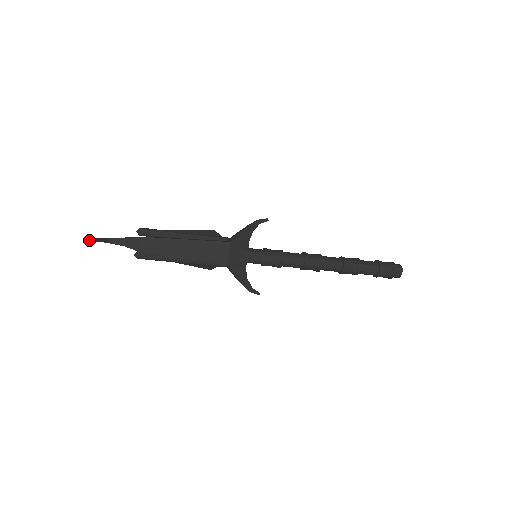
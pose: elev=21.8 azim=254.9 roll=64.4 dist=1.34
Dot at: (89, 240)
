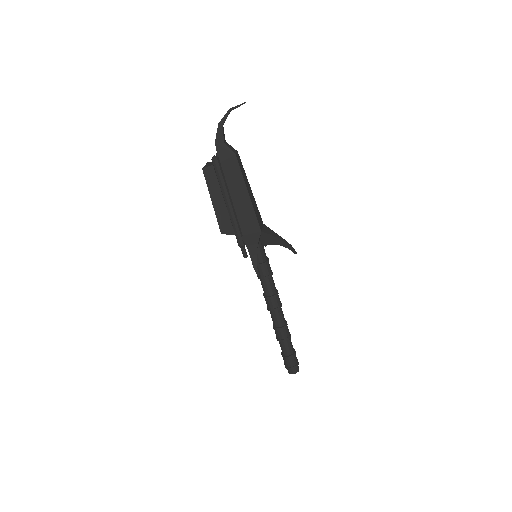
Dot at: occluded
